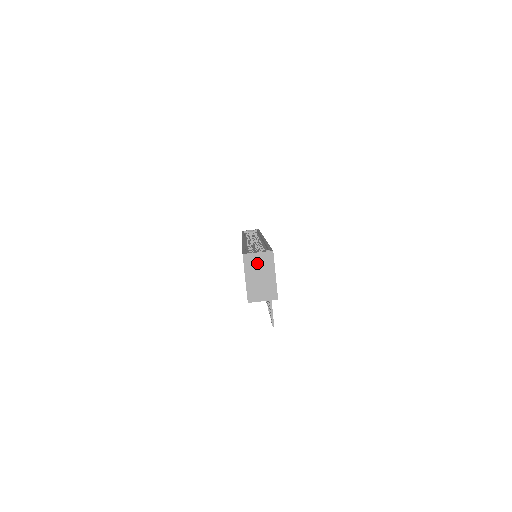
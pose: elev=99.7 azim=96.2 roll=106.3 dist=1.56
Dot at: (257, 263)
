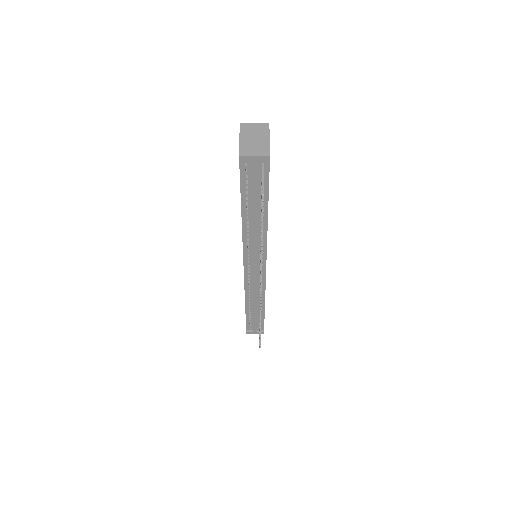
Dot at: (253, 130)
